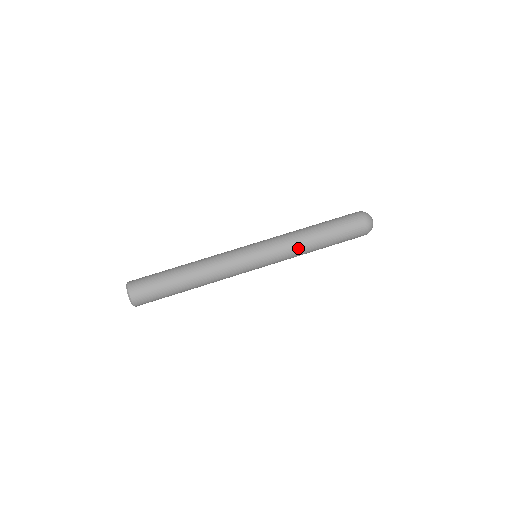
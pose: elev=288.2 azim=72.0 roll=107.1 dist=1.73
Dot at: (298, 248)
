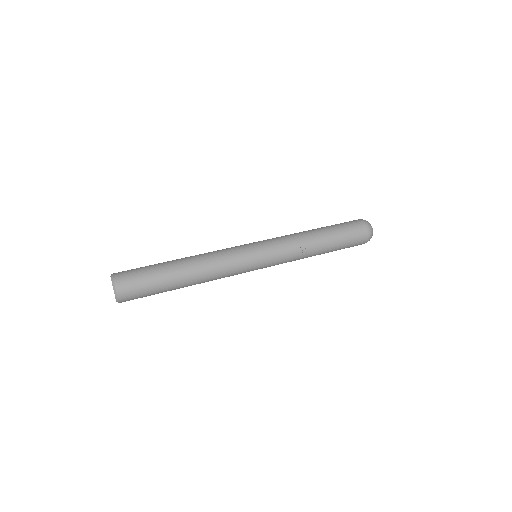
Dot at: (296, 236)
